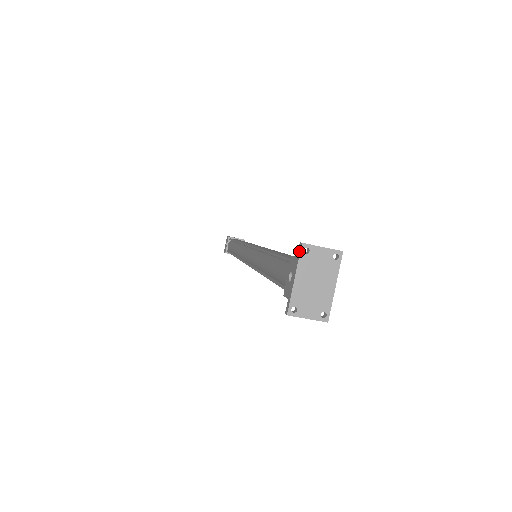
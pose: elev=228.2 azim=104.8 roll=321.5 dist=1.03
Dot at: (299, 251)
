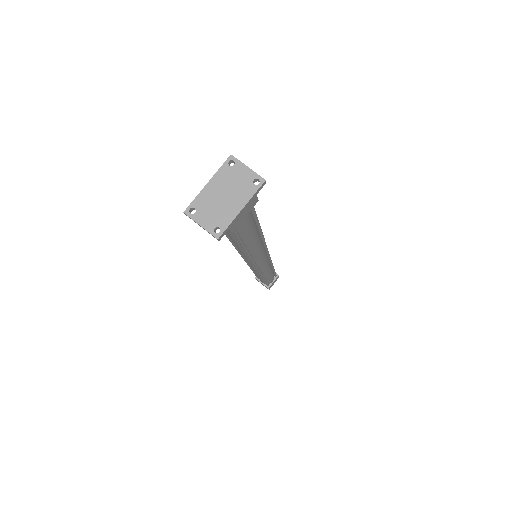
Dot at: (225, 162)
